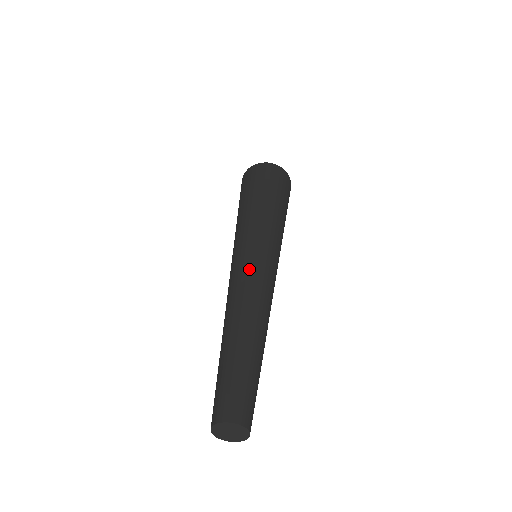
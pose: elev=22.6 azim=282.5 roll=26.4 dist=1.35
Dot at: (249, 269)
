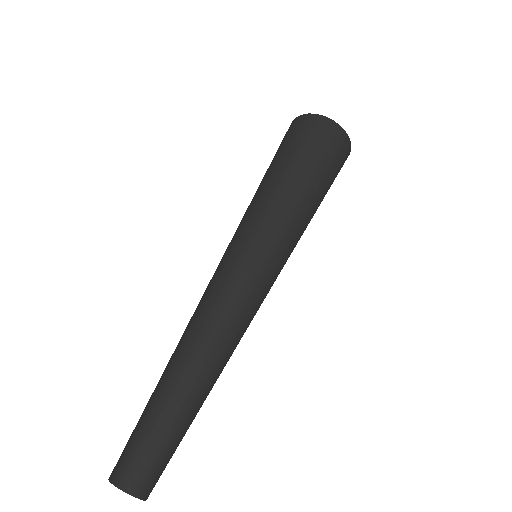
Dot at: (210, 285)
